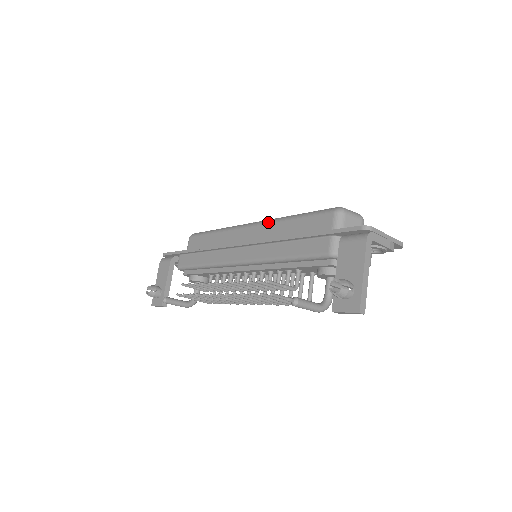
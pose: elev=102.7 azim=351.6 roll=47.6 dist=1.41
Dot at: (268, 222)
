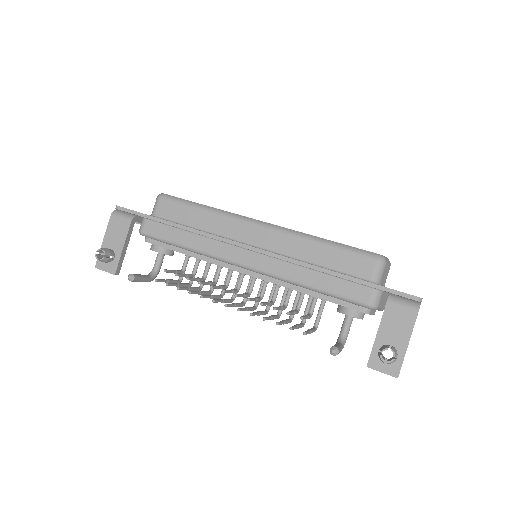
Dot at: (289, 233)
